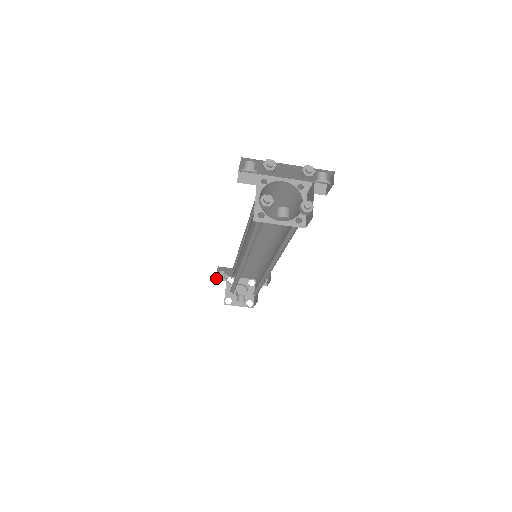
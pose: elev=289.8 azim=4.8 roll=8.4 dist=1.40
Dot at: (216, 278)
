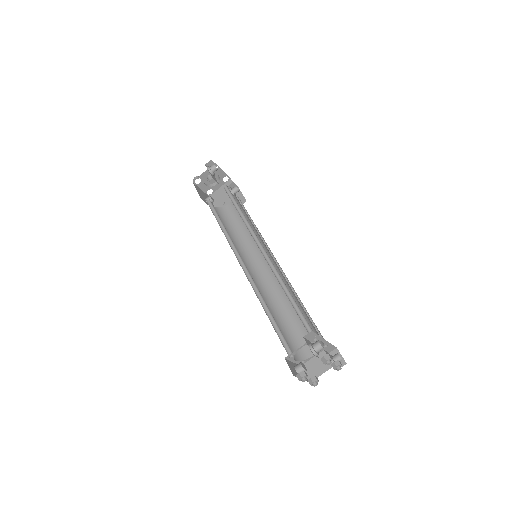
Dot at: (207, 163)
